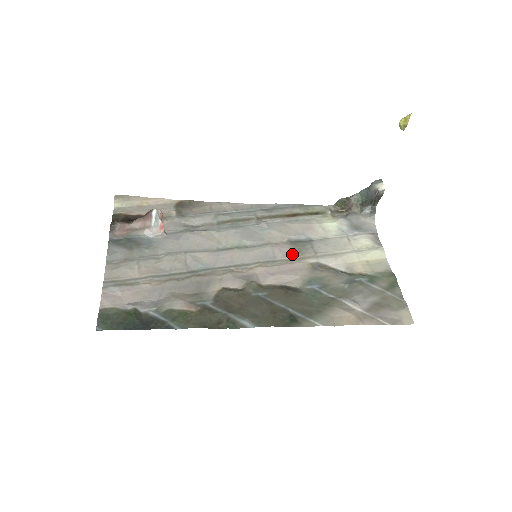
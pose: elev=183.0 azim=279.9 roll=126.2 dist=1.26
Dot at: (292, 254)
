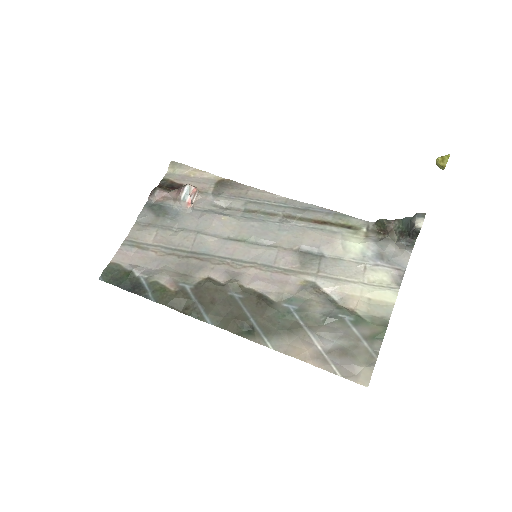
Dot at: (294, 265)
